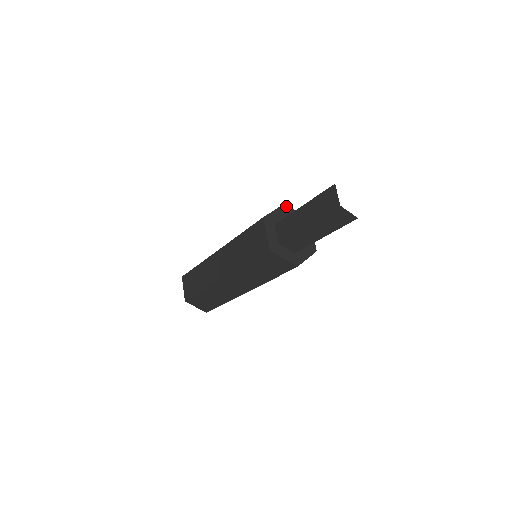
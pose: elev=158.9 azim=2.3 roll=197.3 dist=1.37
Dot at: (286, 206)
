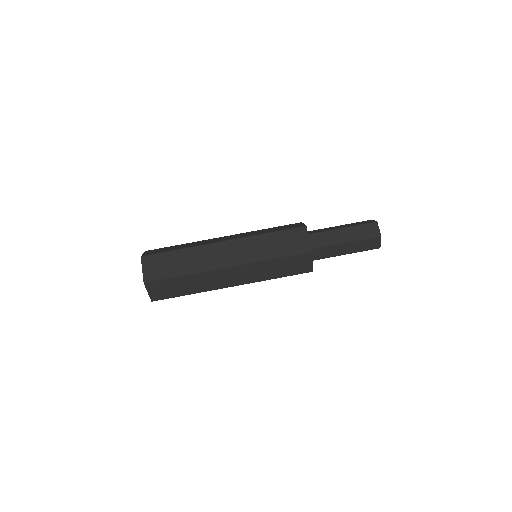
Dot at: occluded
